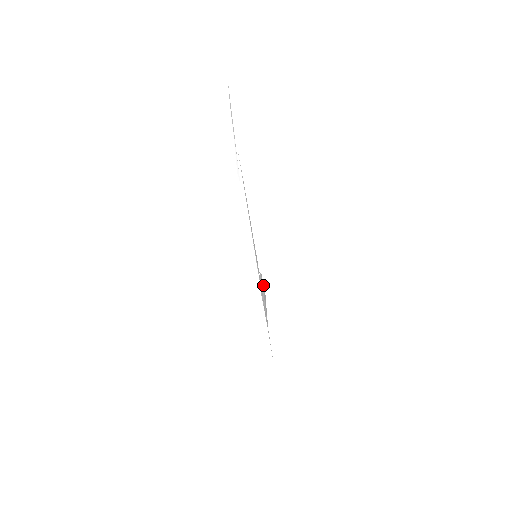
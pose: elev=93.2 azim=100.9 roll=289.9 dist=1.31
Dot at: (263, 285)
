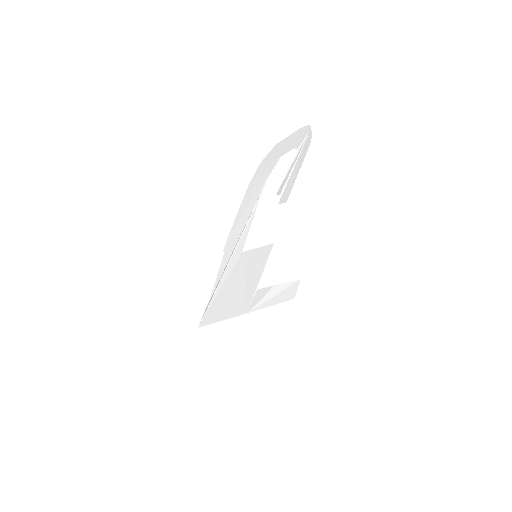
Dot at: (295, 290)
